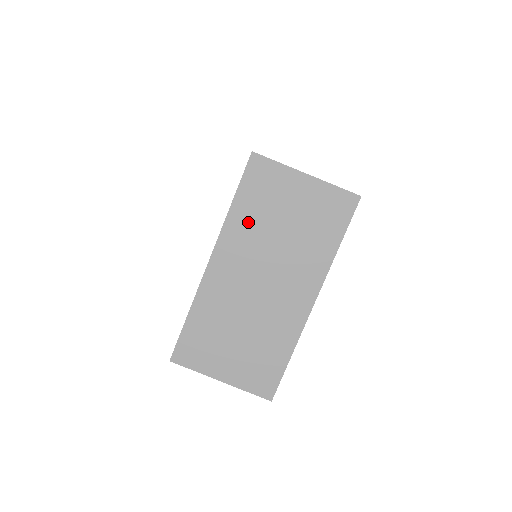
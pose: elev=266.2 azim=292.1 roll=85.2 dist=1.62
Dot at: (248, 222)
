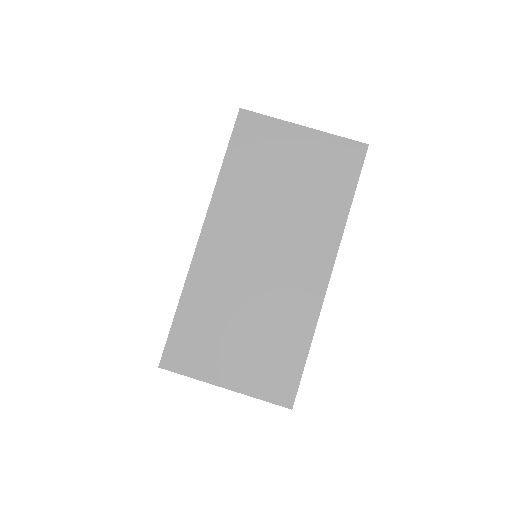
Dot at: (242, 186)
